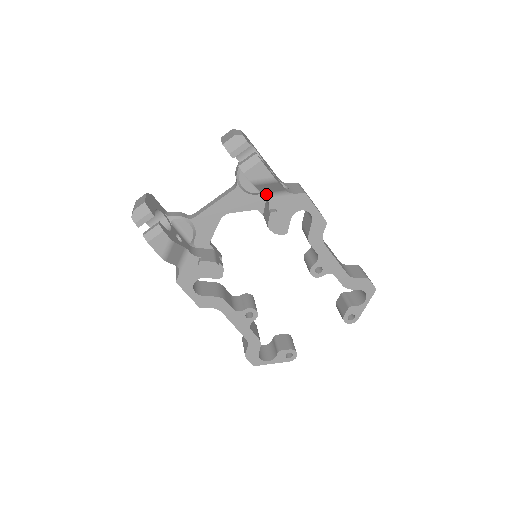
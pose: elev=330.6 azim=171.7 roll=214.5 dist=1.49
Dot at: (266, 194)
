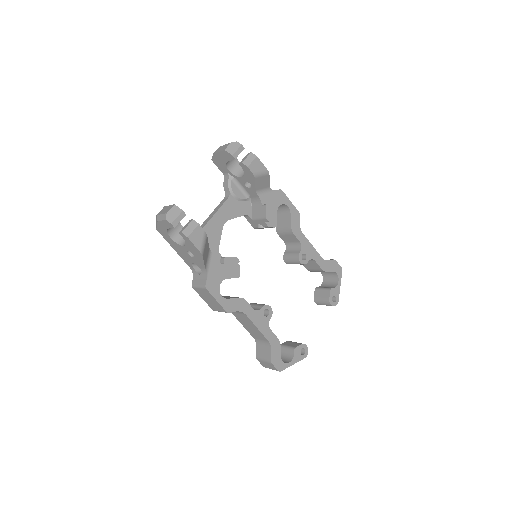
Dot at: (258, 192)
